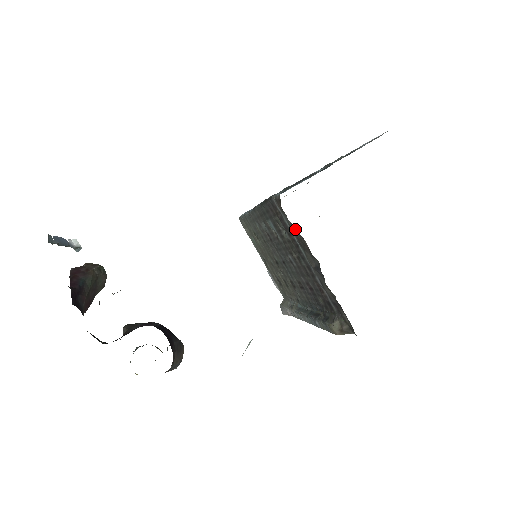
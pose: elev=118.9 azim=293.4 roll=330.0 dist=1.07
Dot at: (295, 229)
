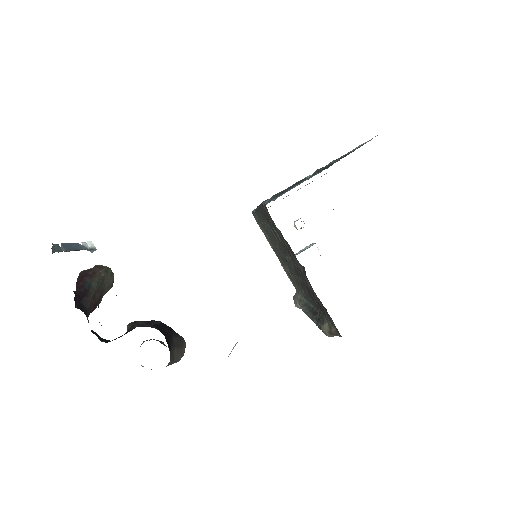
Dot at: (282, 236)
